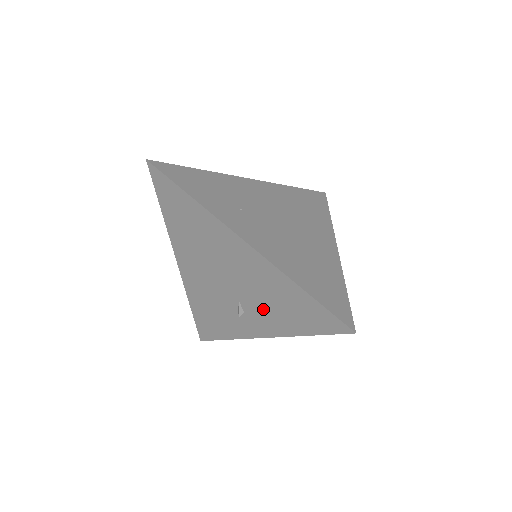
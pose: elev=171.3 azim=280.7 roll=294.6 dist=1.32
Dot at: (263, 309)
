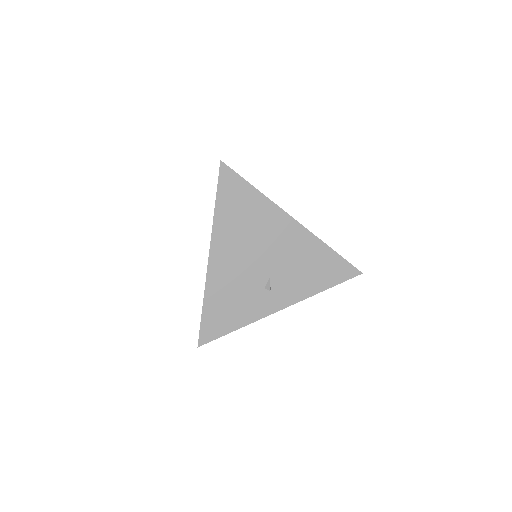
Dot at: (292, 278)
